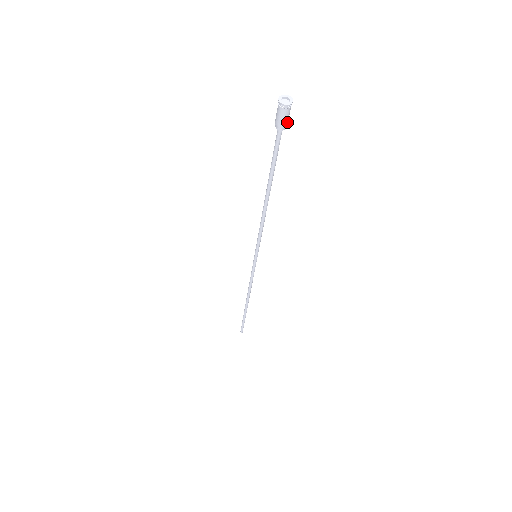
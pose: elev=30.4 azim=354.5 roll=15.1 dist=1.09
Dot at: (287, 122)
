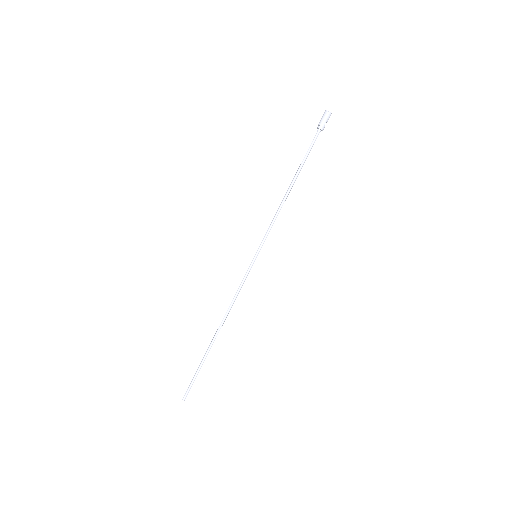
Dot at: (323, 124)
